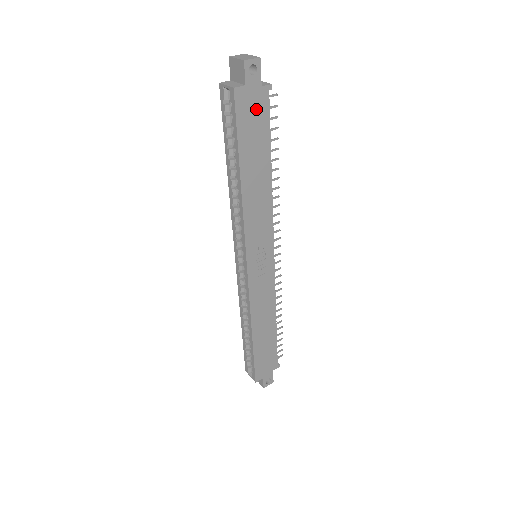
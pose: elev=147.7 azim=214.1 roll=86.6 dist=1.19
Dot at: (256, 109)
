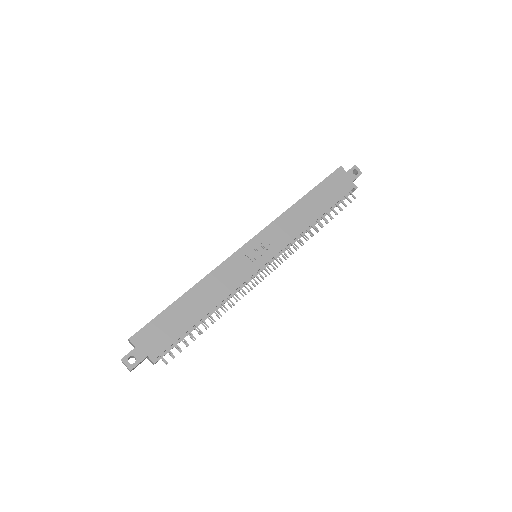
Dot at: (341, 185)
